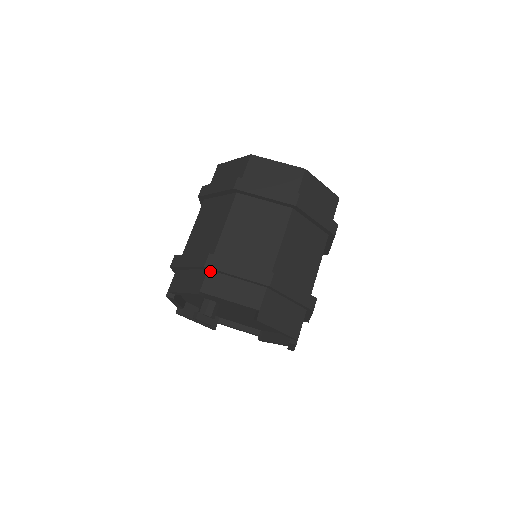
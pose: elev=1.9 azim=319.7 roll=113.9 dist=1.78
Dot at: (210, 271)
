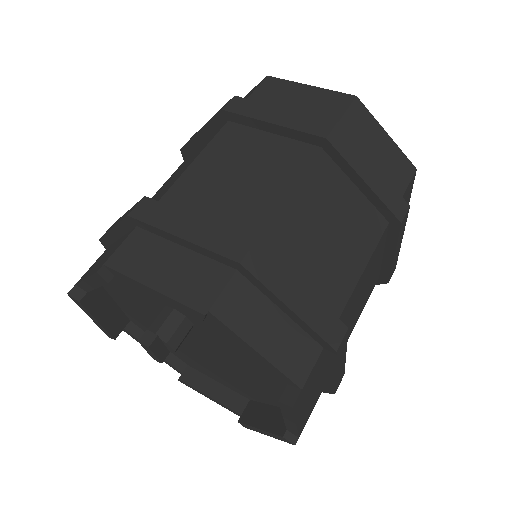
Dot at: (240, 275)
